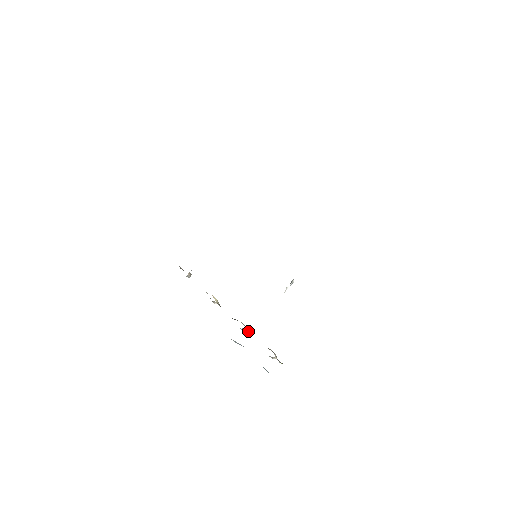
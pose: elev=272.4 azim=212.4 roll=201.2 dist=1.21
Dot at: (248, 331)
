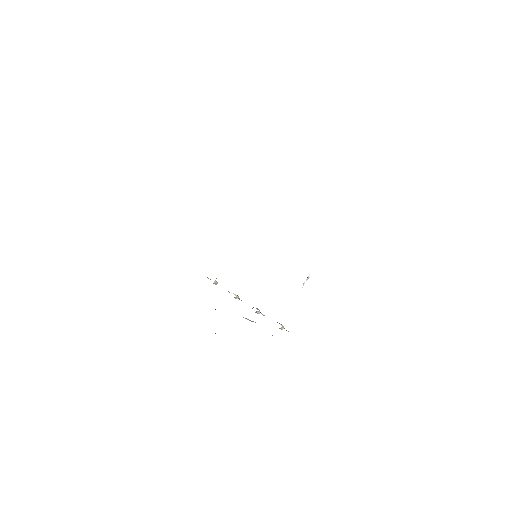
Dot at: (261, 313)
